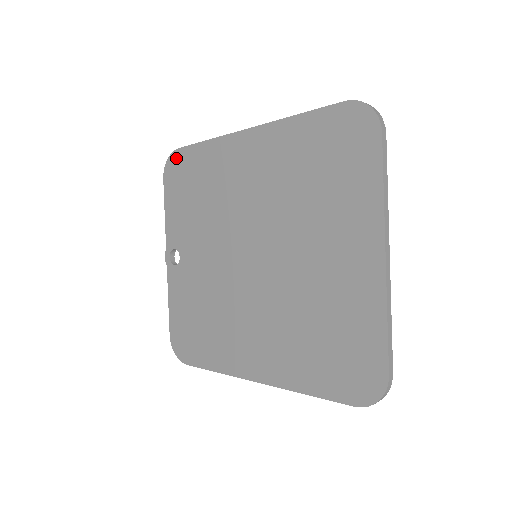
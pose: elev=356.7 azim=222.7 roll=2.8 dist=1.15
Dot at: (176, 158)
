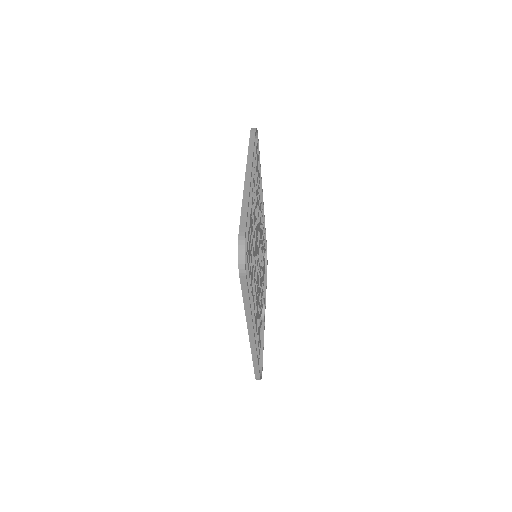
Dot at: occluded
